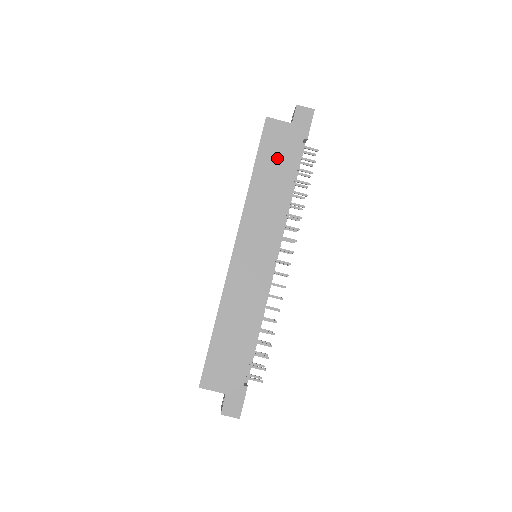
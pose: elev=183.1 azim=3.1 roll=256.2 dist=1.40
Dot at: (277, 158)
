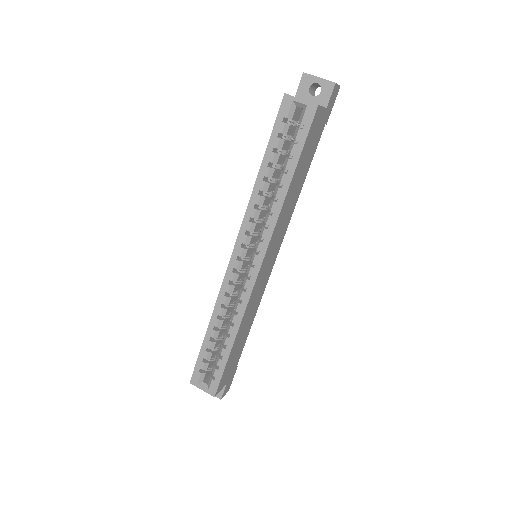
Dot at: (308, 155)
